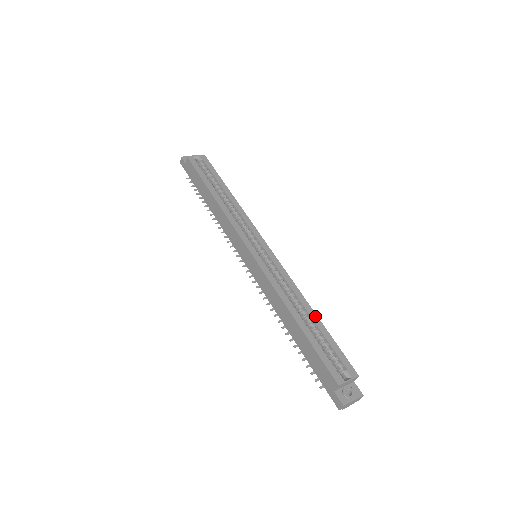
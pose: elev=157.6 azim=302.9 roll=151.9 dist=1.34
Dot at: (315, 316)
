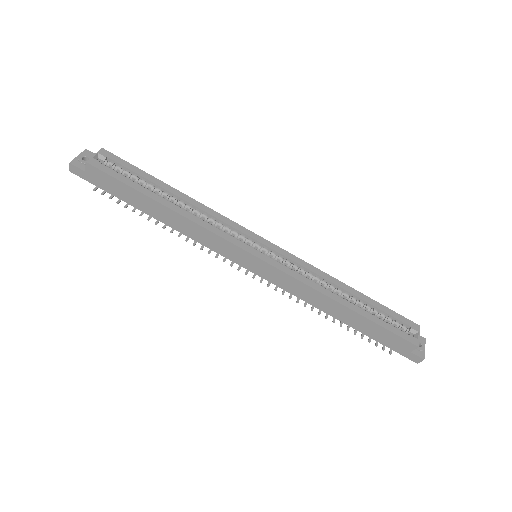
Dot at: (356, 292)
